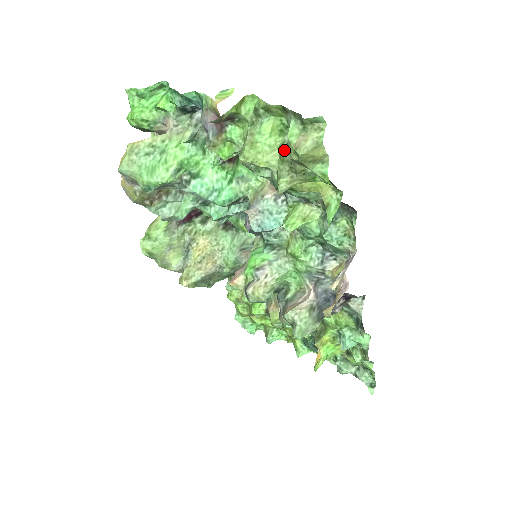
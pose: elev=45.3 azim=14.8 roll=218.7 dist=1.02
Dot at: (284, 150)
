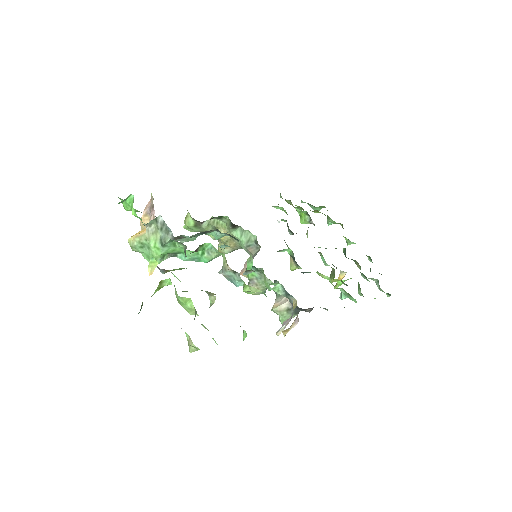
Dot at: occluded
